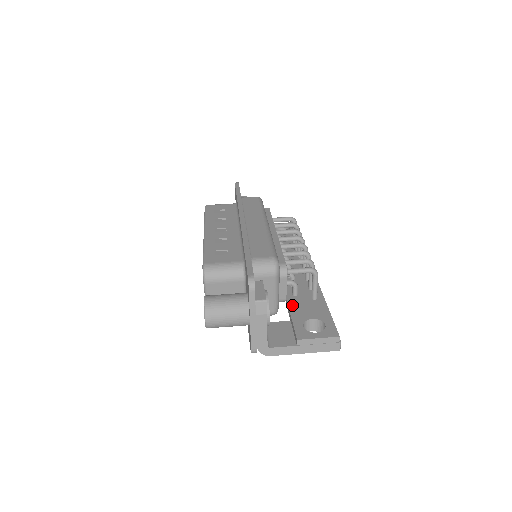
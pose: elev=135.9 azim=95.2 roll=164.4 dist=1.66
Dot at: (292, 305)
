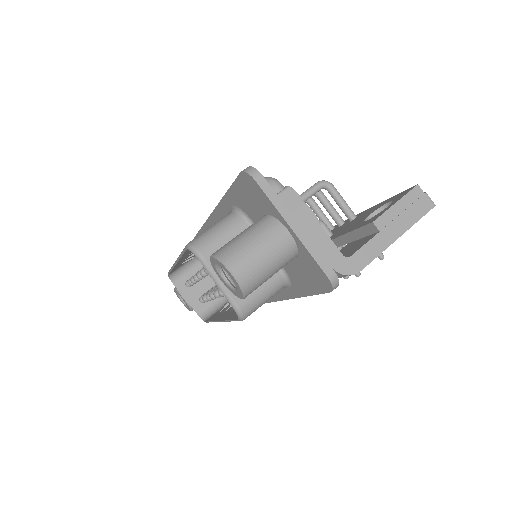
Dot at: (335, 236)
